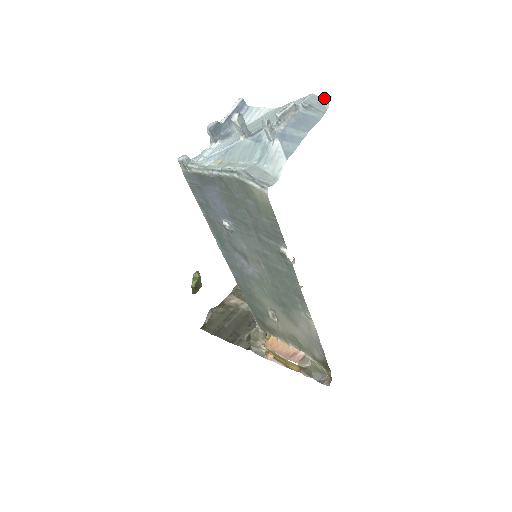
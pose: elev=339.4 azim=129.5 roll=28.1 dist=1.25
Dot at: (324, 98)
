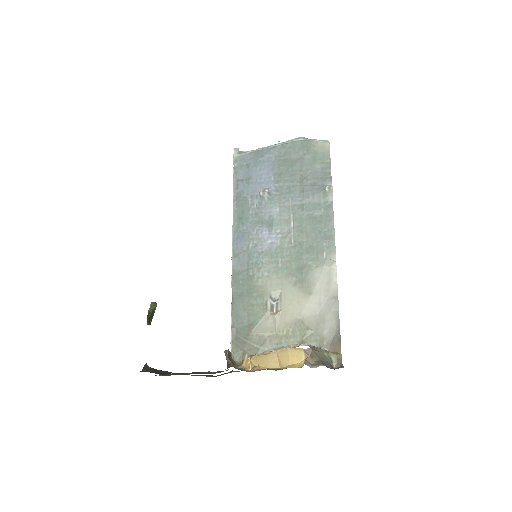
Dot at: occluded
